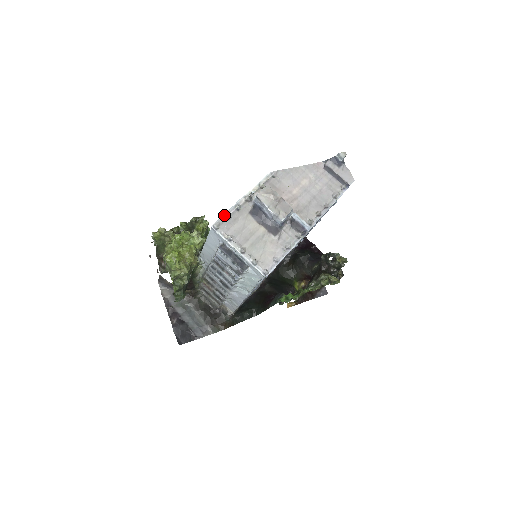
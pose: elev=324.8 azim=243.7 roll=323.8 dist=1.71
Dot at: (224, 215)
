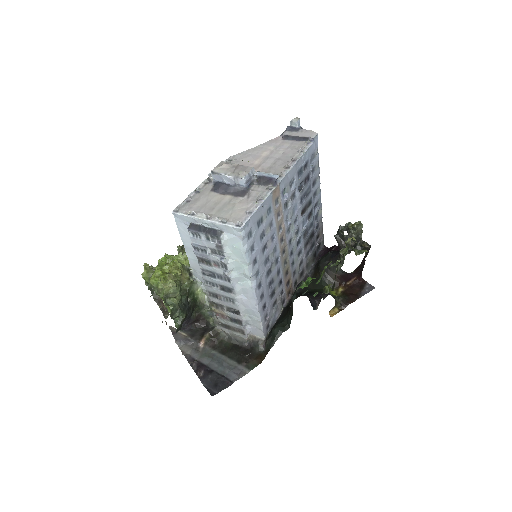
Dot at: (184, 200)
